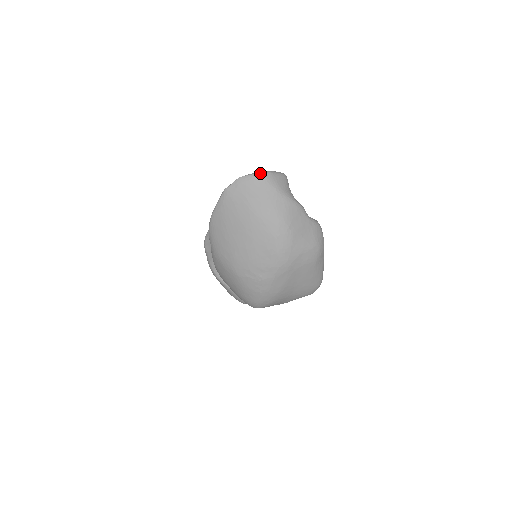
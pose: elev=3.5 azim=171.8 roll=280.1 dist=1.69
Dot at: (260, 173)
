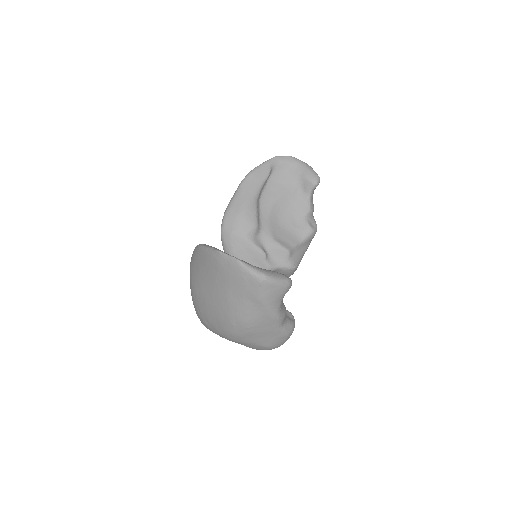
Dot at: (257, 275)
